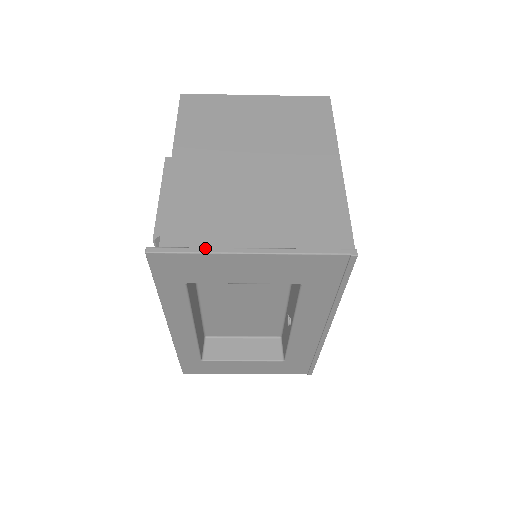
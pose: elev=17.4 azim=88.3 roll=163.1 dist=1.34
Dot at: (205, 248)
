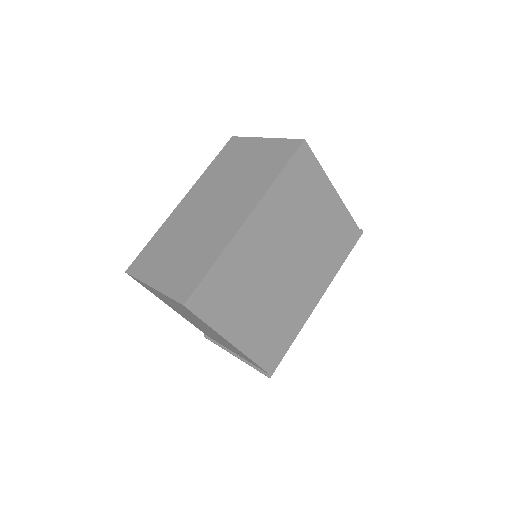
Dot at: (219, 346)
